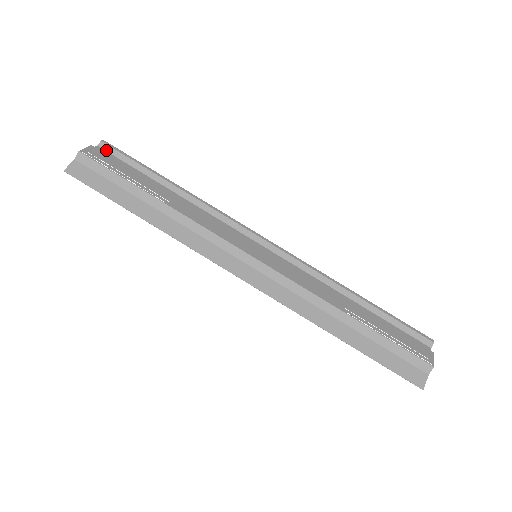
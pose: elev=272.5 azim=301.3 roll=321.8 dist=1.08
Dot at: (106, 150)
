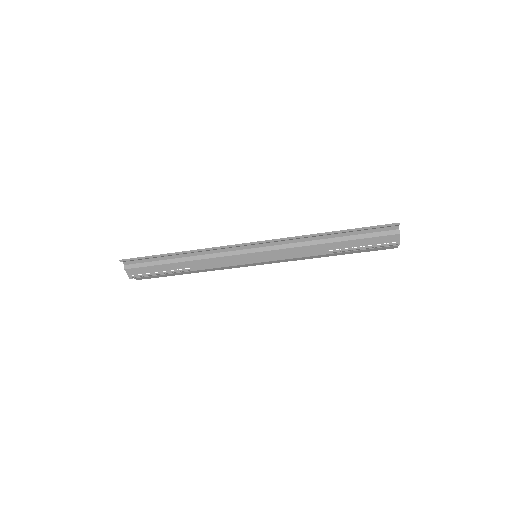
Dot at: (128, 261)
